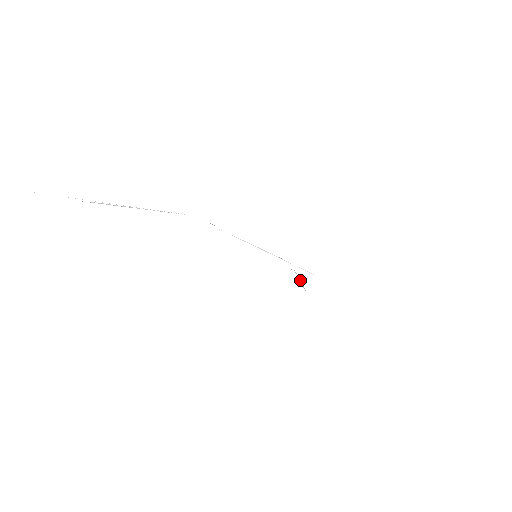
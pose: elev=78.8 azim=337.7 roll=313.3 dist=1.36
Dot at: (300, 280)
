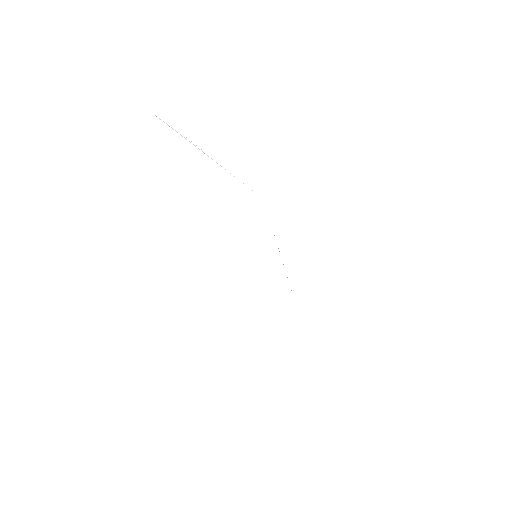
Dot at: occluded
